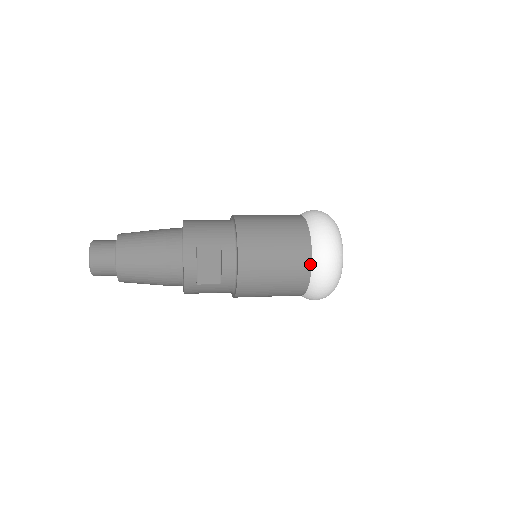
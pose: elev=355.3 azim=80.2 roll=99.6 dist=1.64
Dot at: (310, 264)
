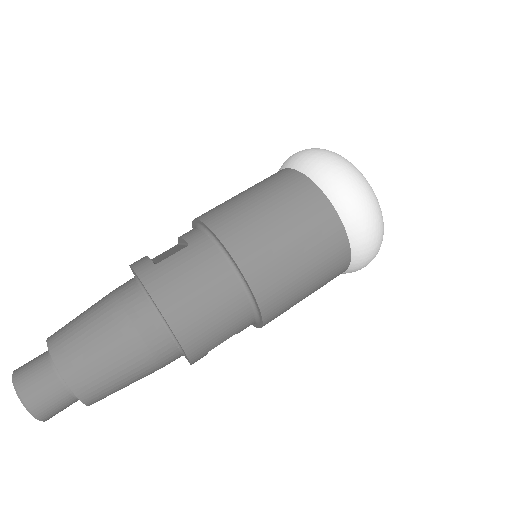
Dot at: occluded
